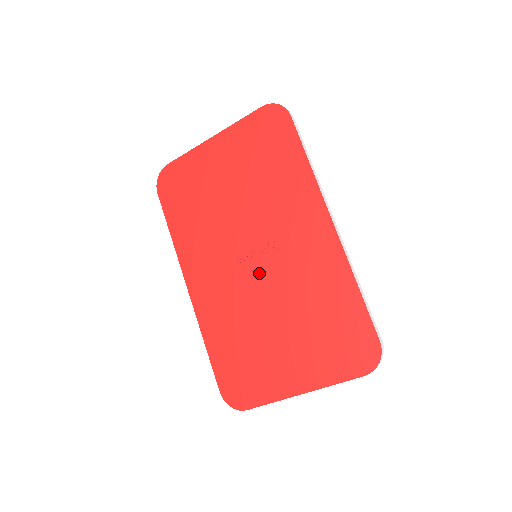
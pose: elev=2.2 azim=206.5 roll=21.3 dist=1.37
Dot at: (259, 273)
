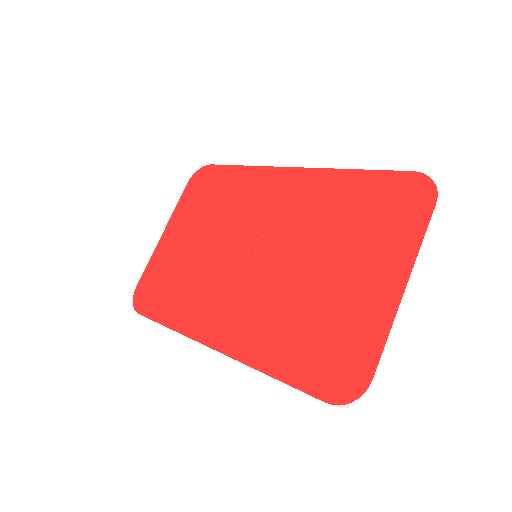
Dot at: (267, 257)
